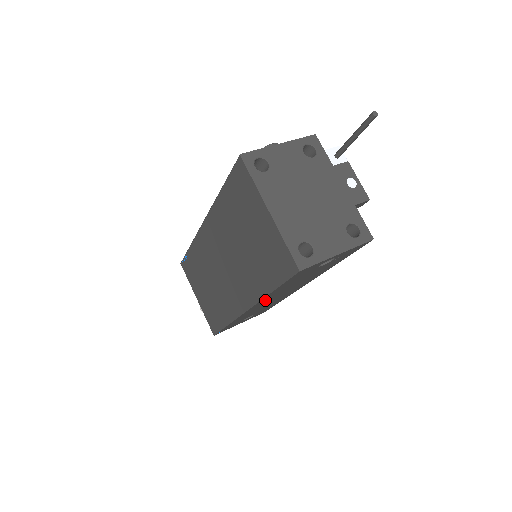
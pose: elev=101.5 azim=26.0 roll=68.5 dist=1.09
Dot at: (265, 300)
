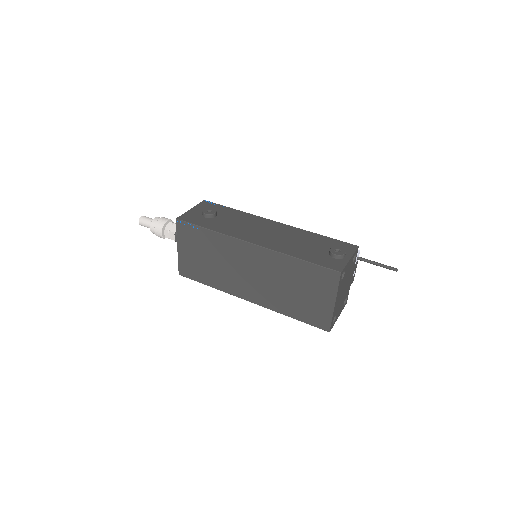
Dot at: occluded
